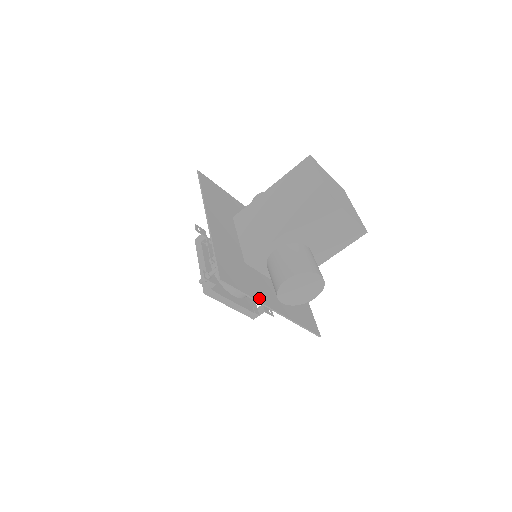
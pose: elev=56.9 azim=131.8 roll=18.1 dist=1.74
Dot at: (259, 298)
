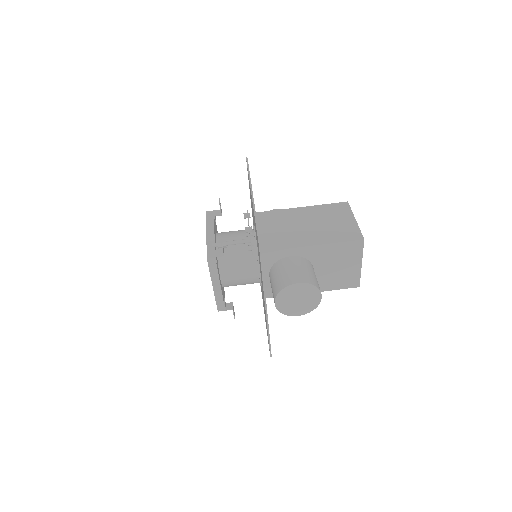
Dot at: occluded
